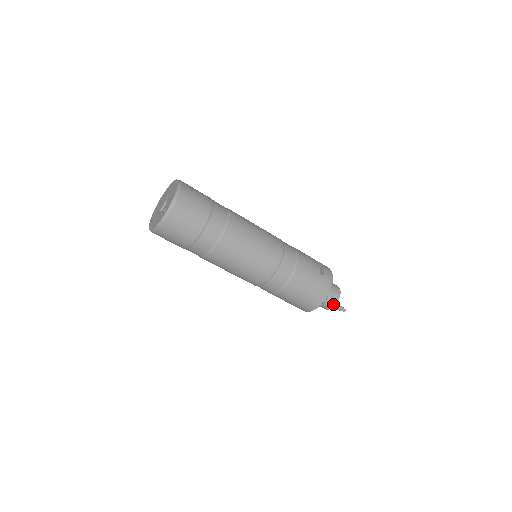
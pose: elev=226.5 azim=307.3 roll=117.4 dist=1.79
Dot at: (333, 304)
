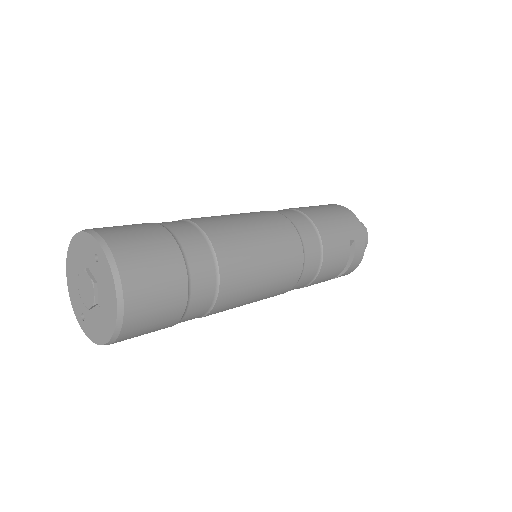
Dot at: occluded
